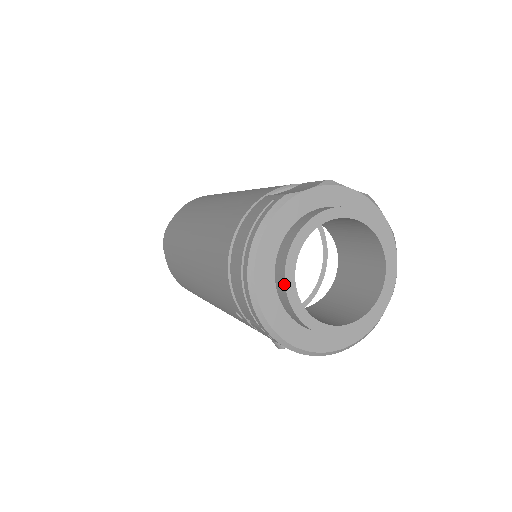
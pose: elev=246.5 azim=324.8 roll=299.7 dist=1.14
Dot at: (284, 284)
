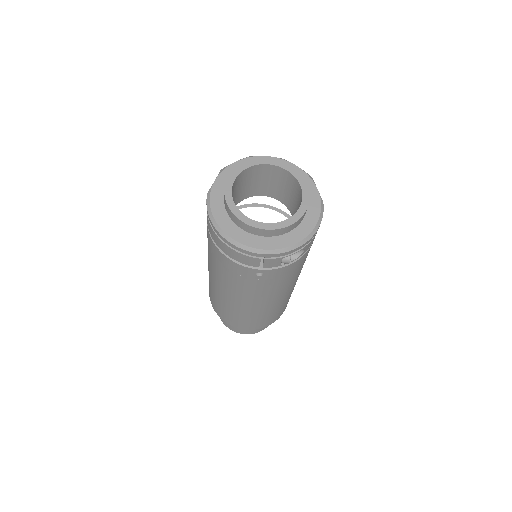
Dot at: (243, 223)
